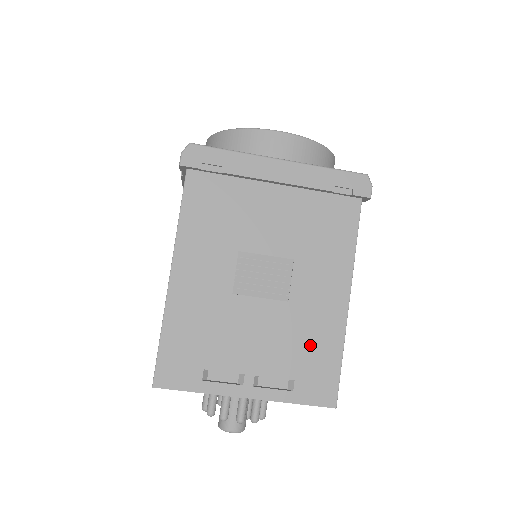
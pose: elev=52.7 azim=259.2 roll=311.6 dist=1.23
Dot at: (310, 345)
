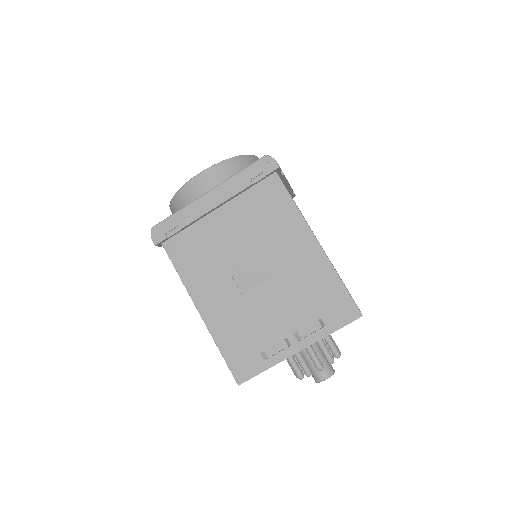
Dot at: (314, 289)
